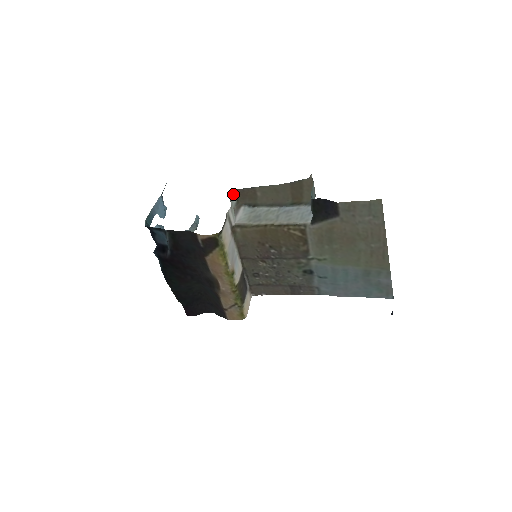
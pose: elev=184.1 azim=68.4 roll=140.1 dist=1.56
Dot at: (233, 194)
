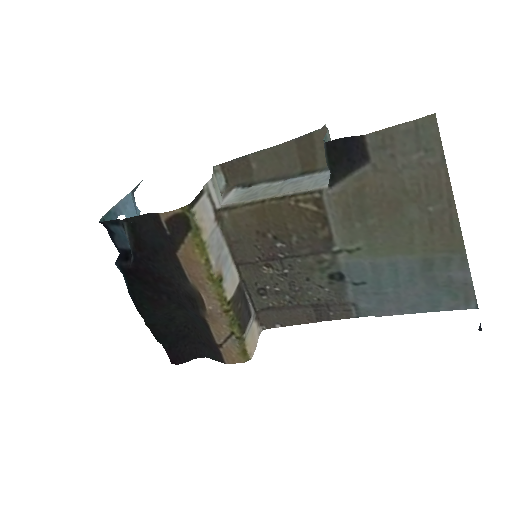
Dot at: (220, 172)
